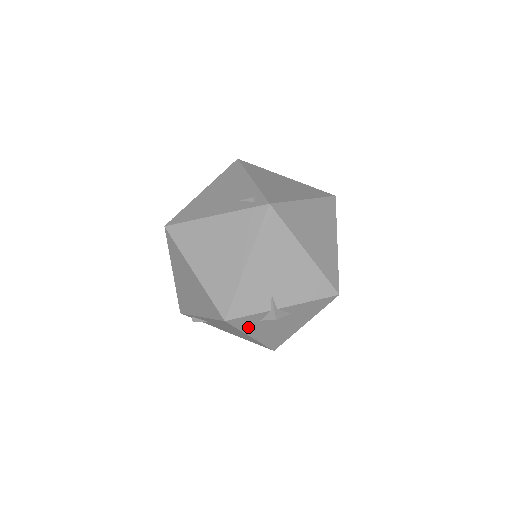
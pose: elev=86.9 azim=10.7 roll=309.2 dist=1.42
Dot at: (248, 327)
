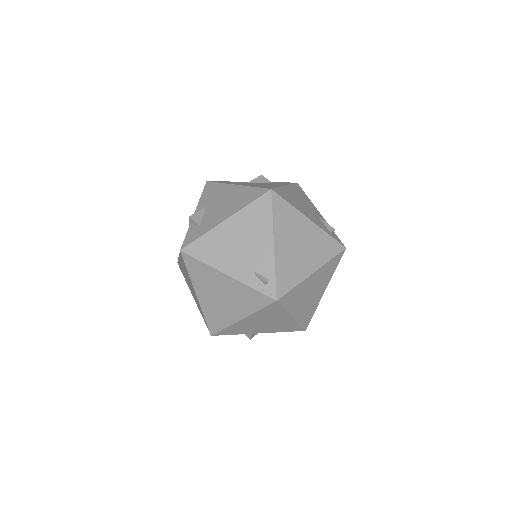
Dot at: occluded
